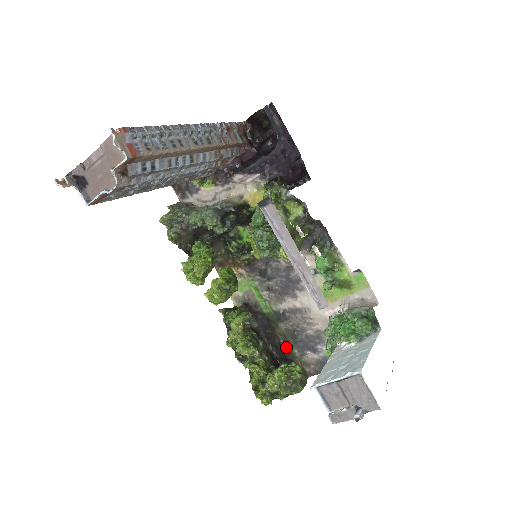
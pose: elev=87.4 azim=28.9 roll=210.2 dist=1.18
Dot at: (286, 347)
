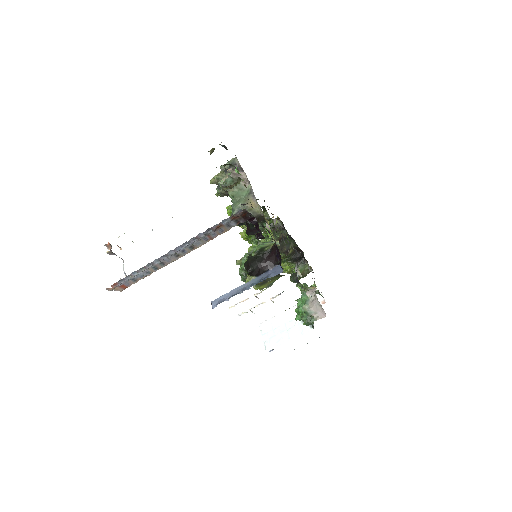
Dot at: occluded
